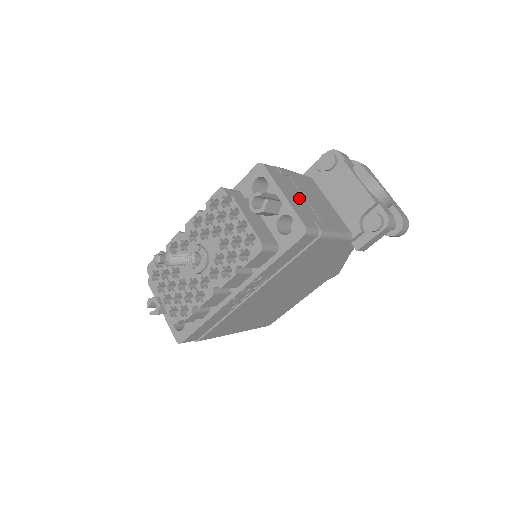
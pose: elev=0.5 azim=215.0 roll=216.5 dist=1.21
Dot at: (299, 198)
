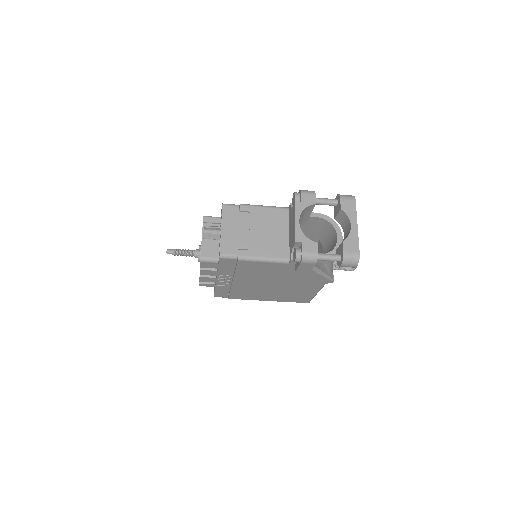
Dot at: (240, 230)
